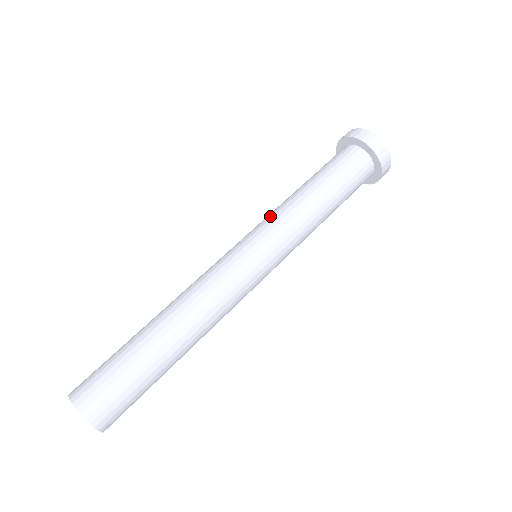
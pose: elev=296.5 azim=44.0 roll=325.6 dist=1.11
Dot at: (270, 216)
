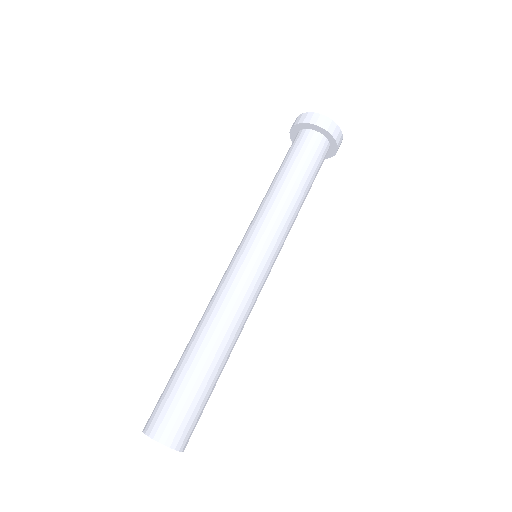
Dot at: (272, 221)
